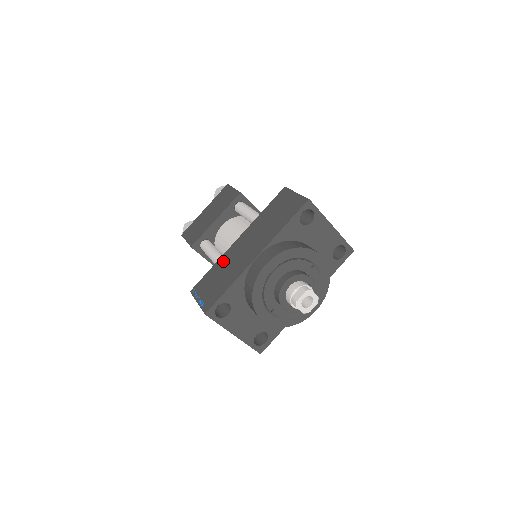
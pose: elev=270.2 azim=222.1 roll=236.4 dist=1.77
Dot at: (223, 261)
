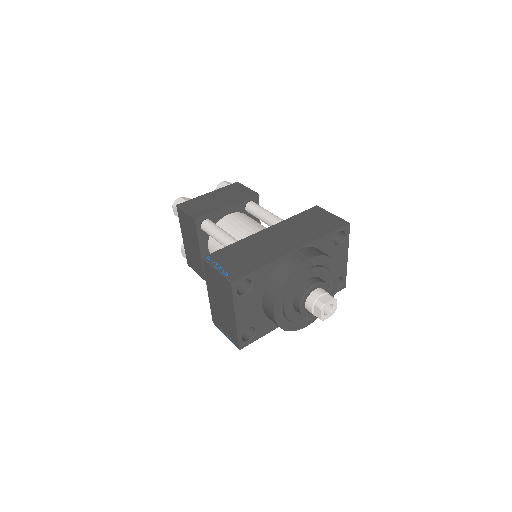
Dot at: (248, 242)
